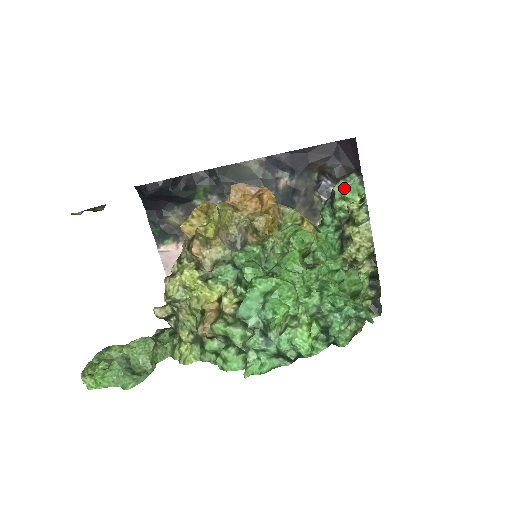
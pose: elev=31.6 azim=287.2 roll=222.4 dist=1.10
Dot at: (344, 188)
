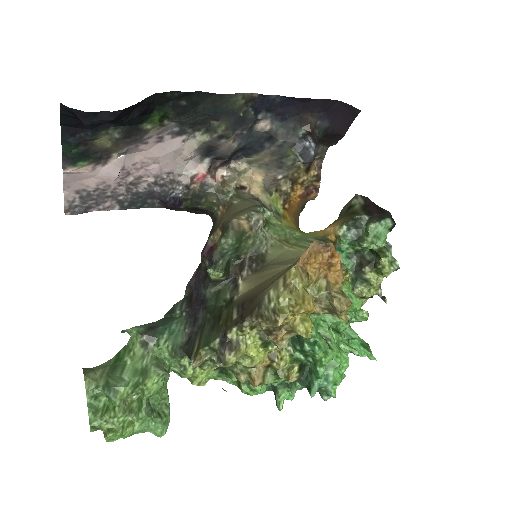
Dot at: (380, 236)
